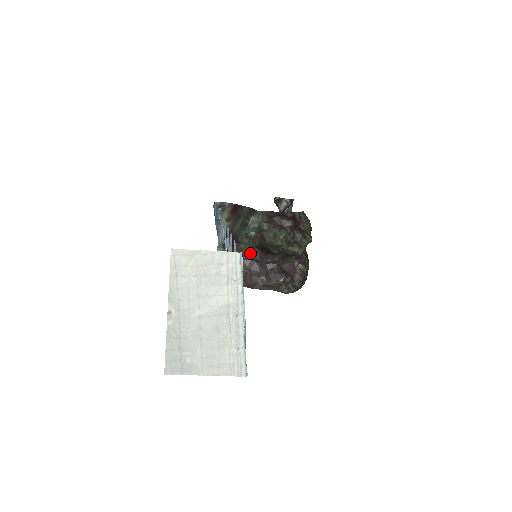
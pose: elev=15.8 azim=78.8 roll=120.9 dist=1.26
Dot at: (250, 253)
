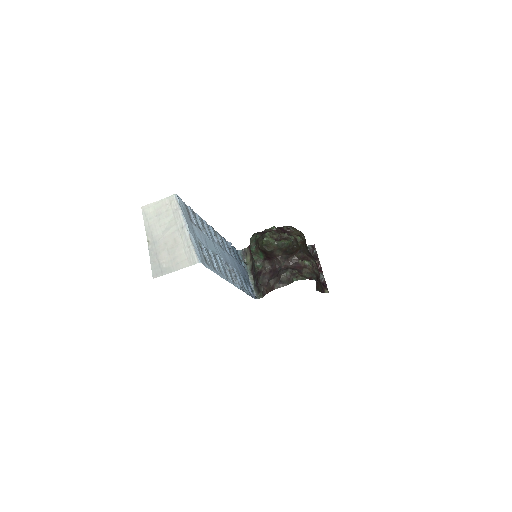
Dot at: (264, 266)
